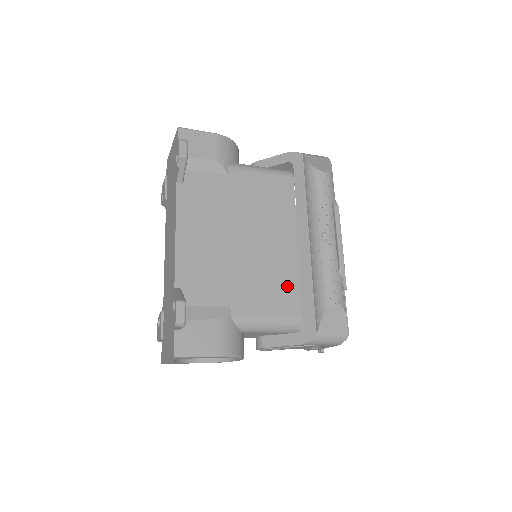
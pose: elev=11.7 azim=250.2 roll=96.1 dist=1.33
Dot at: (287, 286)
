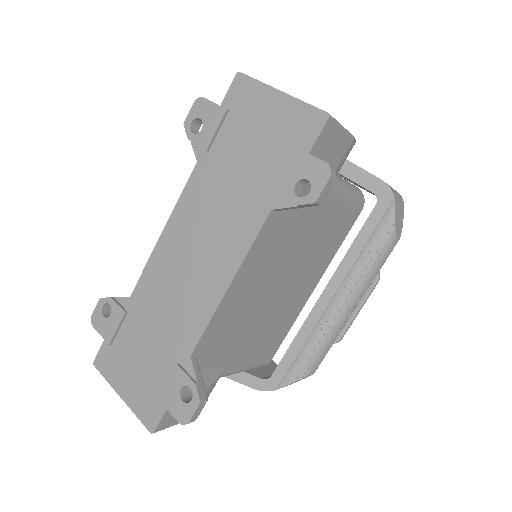
Dot at: (280, 334)
